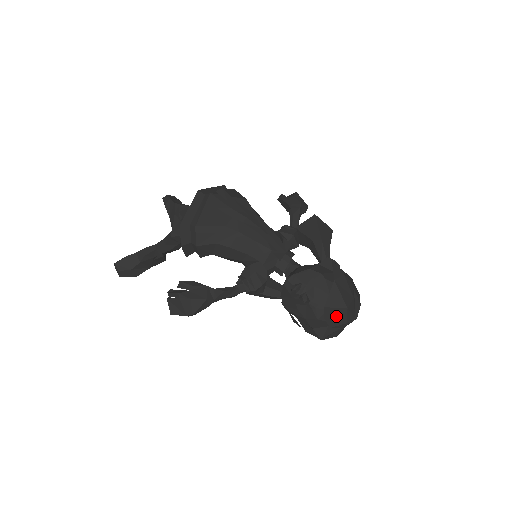
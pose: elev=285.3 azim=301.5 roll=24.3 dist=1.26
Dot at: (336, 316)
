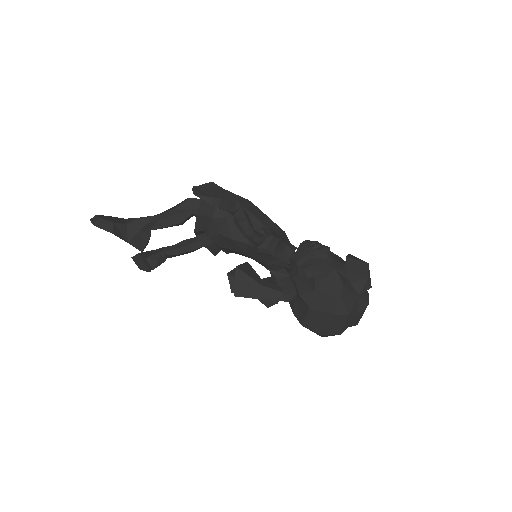
Dot at: (357, 269)
